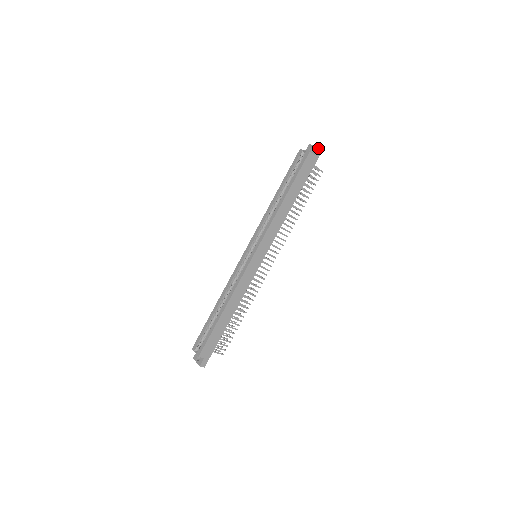
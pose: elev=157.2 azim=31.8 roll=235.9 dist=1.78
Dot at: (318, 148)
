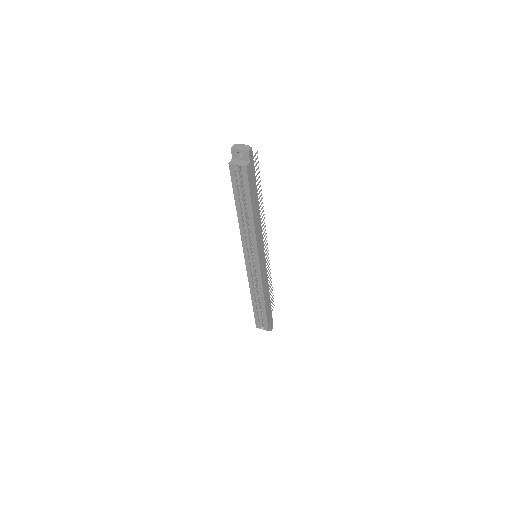
Dot at: (249, 153)
